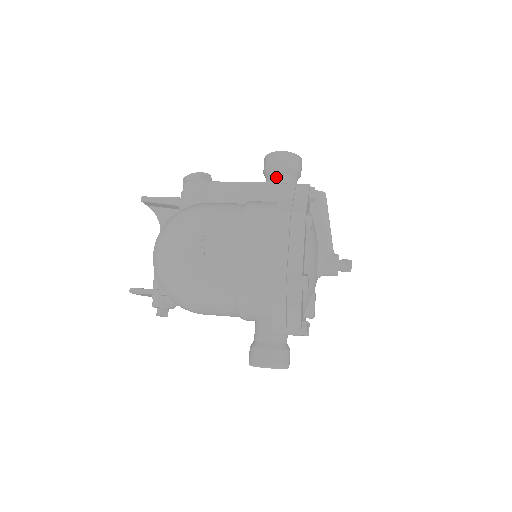
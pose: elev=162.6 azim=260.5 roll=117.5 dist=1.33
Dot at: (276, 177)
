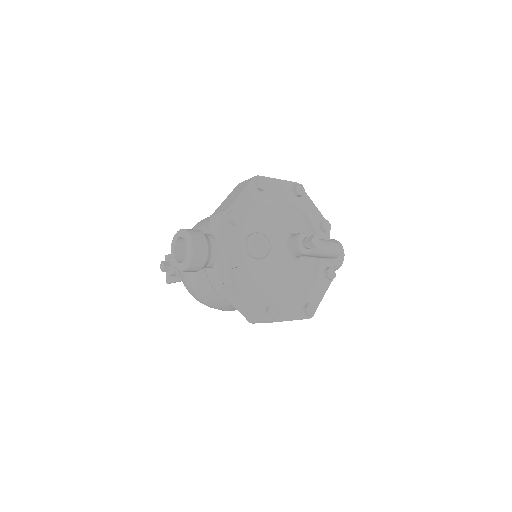
Dot at: occluded
